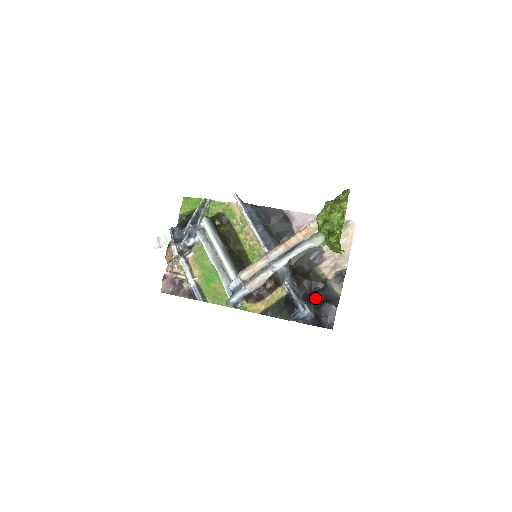
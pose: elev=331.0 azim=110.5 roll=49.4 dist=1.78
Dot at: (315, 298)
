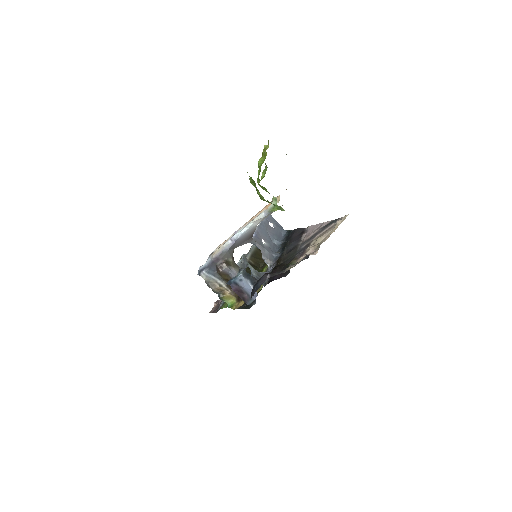
Dot at: occluded
